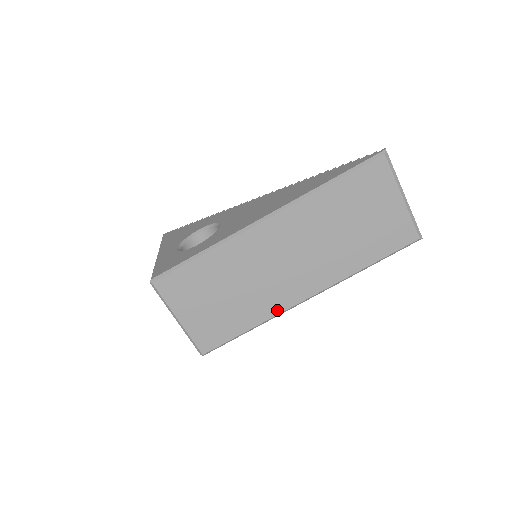
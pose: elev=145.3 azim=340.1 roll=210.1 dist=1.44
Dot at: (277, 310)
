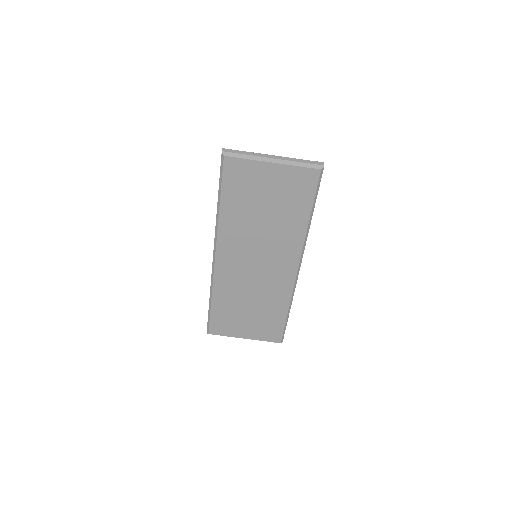
Dot at: (288, 291)
